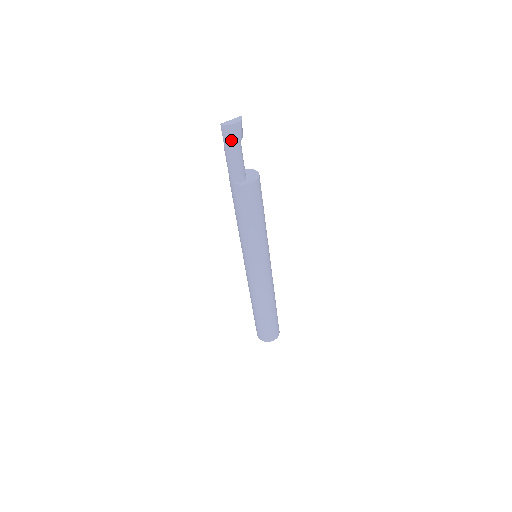
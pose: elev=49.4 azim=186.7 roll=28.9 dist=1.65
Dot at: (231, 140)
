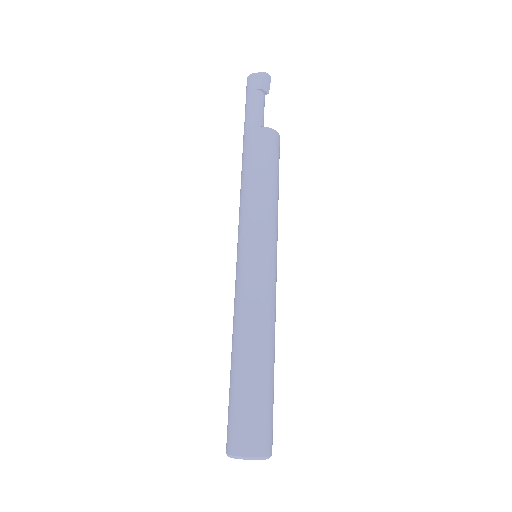
Dot at: (250, 88)
